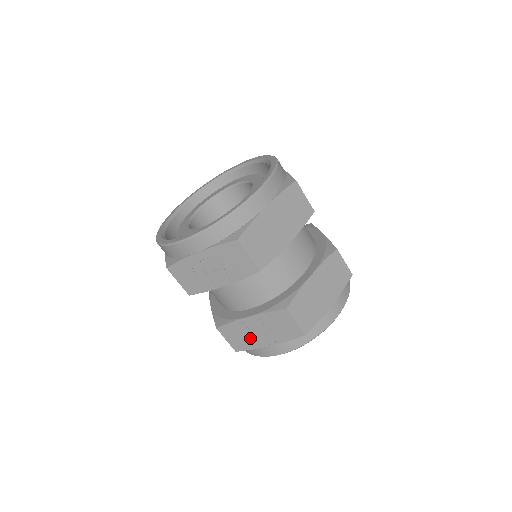
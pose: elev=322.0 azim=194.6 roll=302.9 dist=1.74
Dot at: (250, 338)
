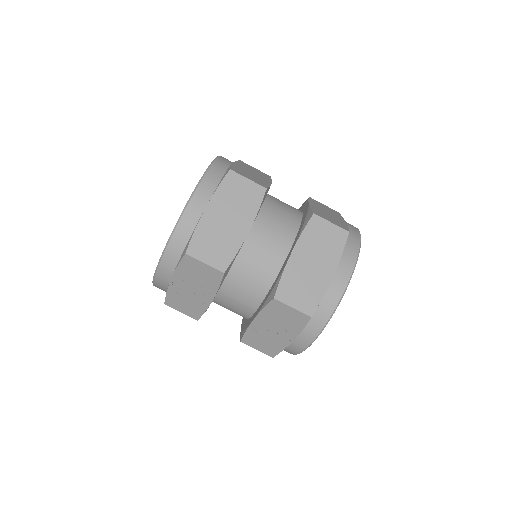
Dot at: (272, 340)
